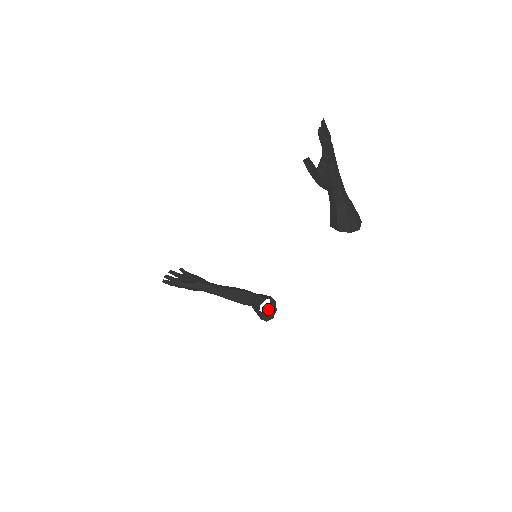
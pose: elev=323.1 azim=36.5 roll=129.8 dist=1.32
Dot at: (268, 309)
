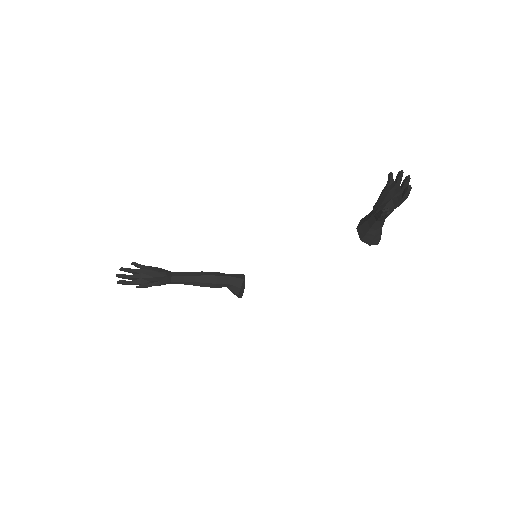
Dot at: occluded
